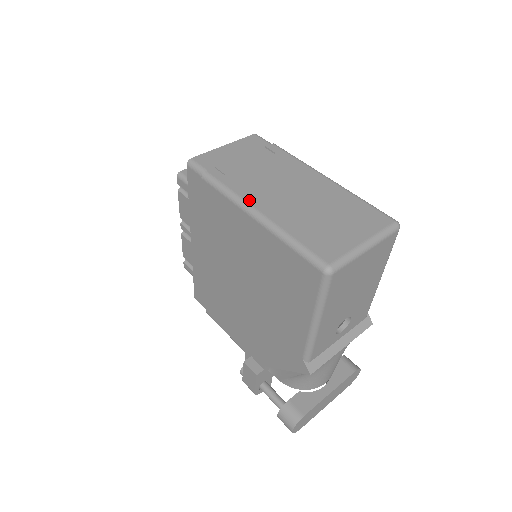
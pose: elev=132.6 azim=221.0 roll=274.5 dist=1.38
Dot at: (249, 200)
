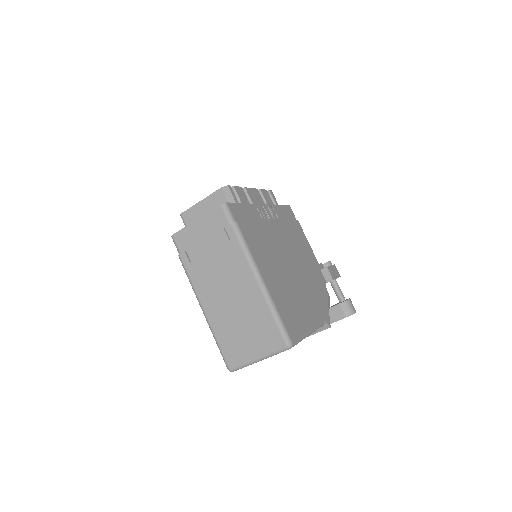
Dot at: (199, 296)
